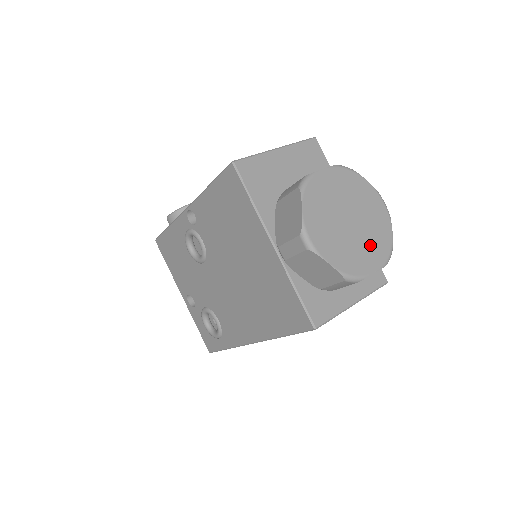
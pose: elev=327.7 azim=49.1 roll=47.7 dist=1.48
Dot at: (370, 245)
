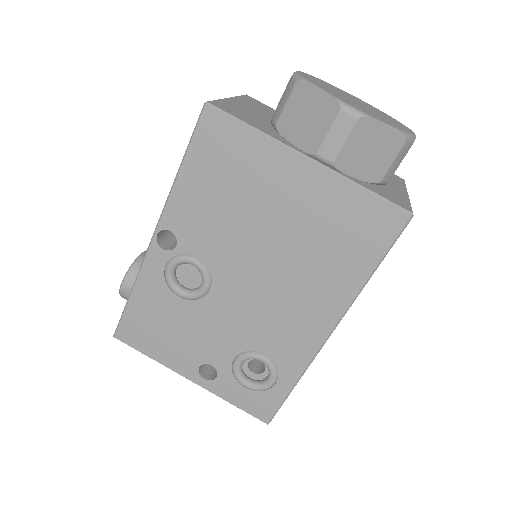
Dot at: (388, 118)
